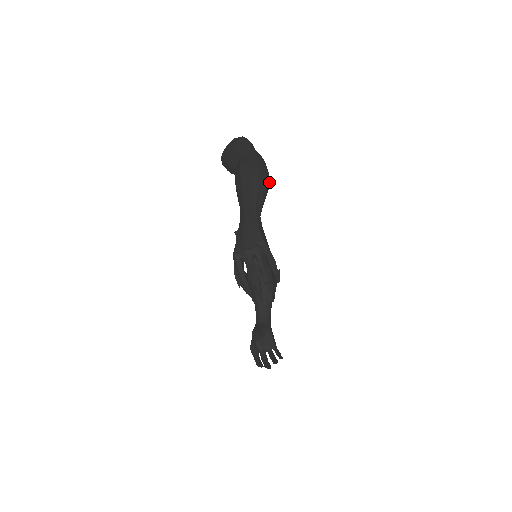
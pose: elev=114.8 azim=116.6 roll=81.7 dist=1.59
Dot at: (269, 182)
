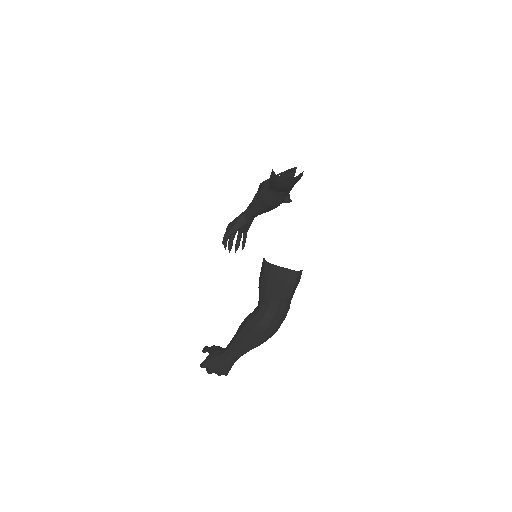
Dot at: occluded
